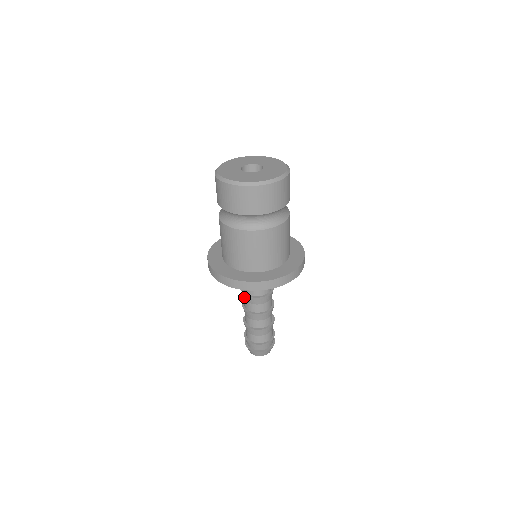
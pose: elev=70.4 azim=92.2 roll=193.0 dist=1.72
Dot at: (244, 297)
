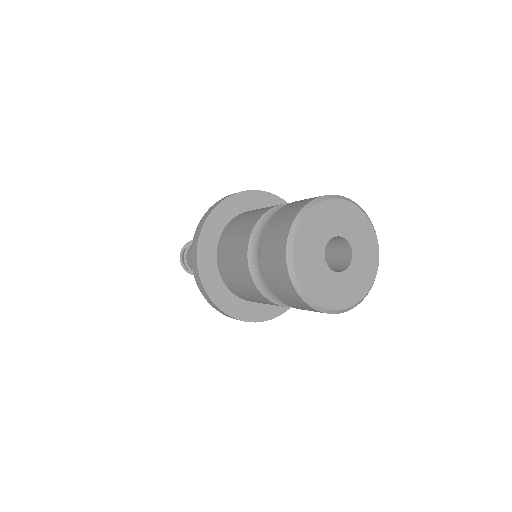
Dot at: occluded
